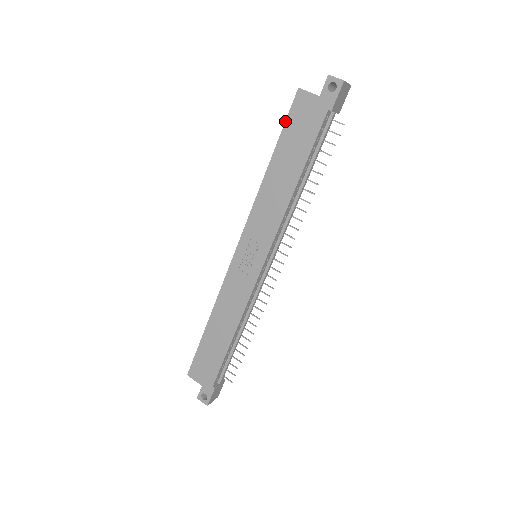
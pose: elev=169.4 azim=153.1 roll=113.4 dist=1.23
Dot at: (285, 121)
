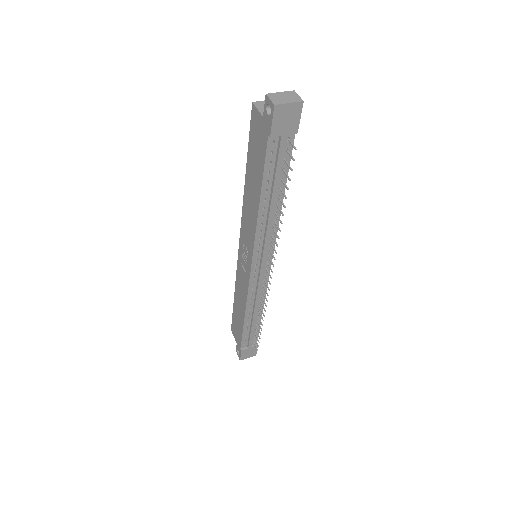
Dot at: (249, 136)
